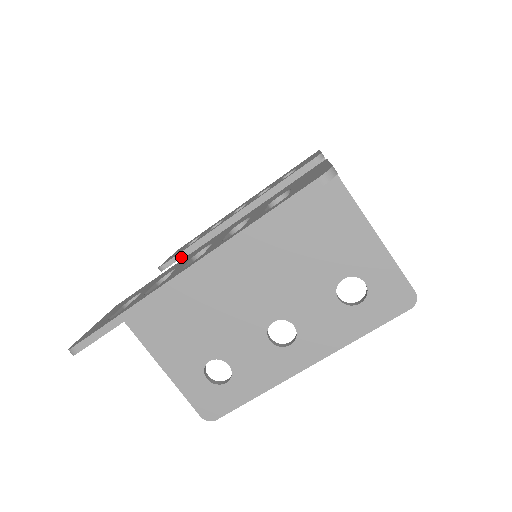
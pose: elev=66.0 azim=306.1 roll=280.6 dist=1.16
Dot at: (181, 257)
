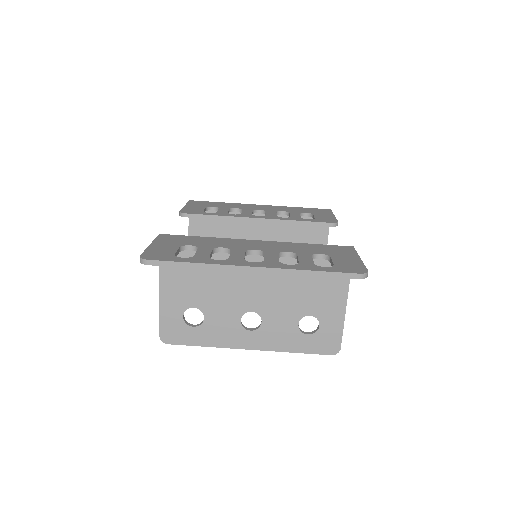
Dot at: occluded
